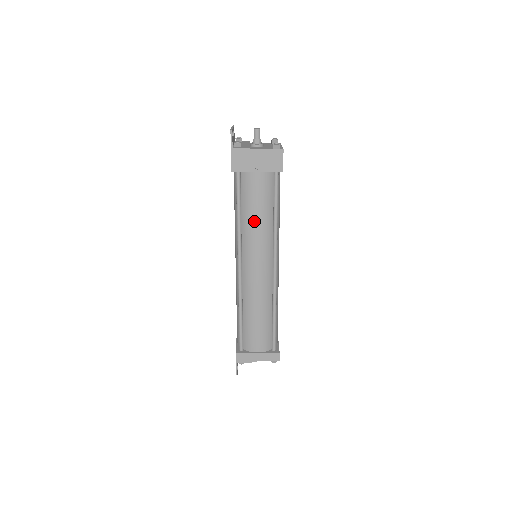
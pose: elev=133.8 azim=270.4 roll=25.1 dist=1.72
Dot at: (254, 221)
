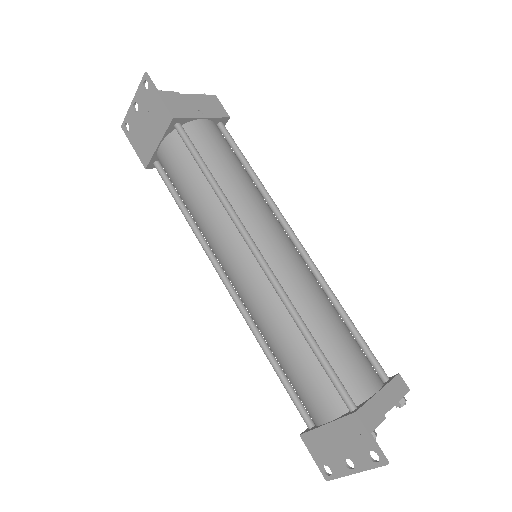
Dot at: (236, 177)
